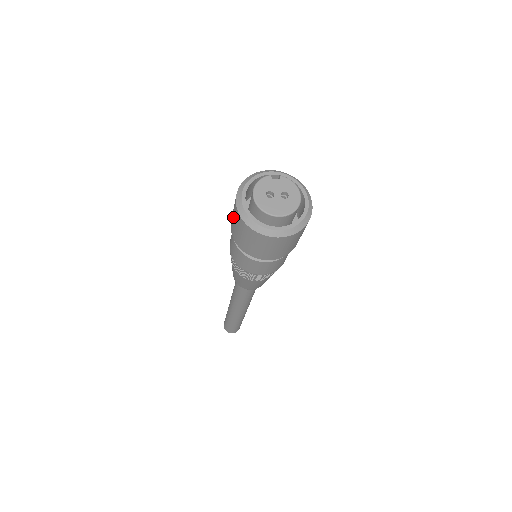
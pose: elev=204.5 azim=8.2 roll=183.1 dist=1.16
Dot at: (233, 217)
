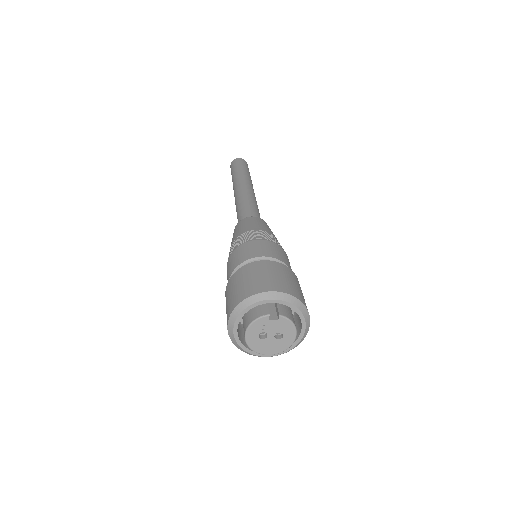
Dot at: (226, 310)
